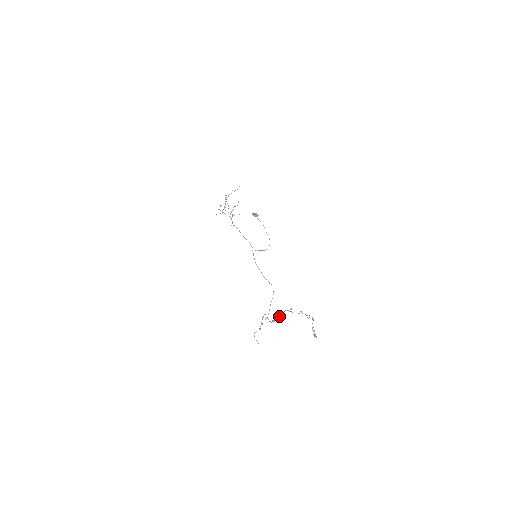
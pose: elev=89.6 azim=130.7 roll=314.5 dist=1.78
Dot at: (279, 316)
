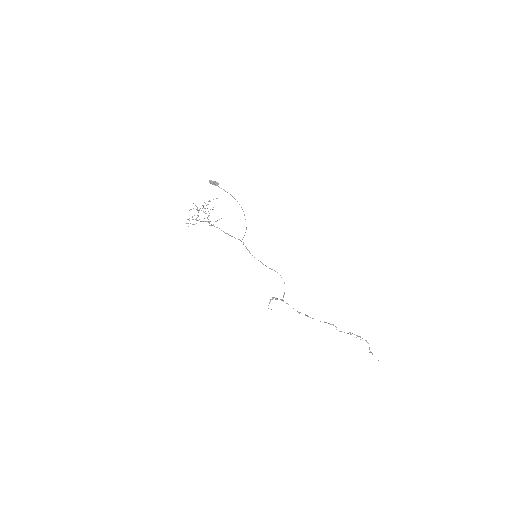
Dot at: occluded
